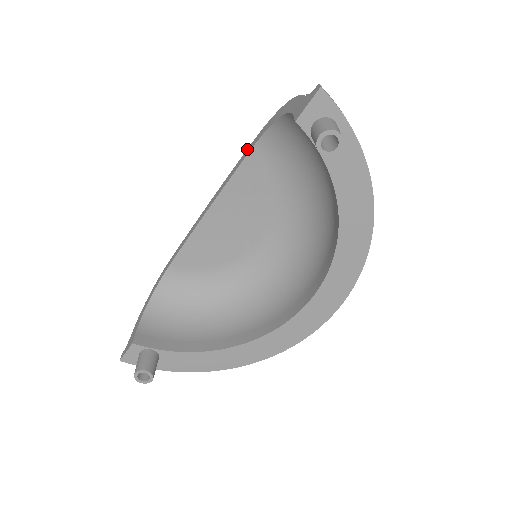
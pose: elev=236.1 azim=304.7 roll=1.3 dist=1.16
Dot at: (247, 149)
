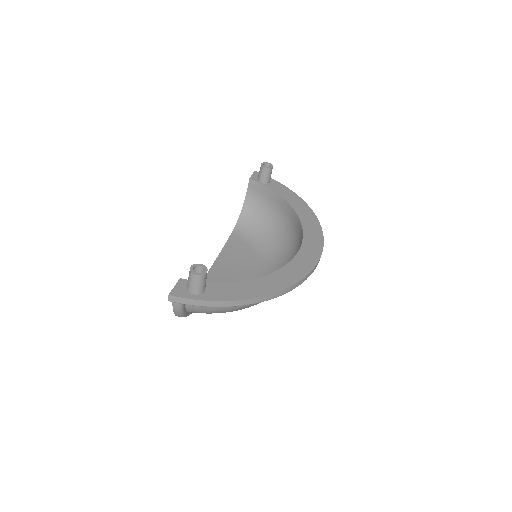
Dot at: occluded
